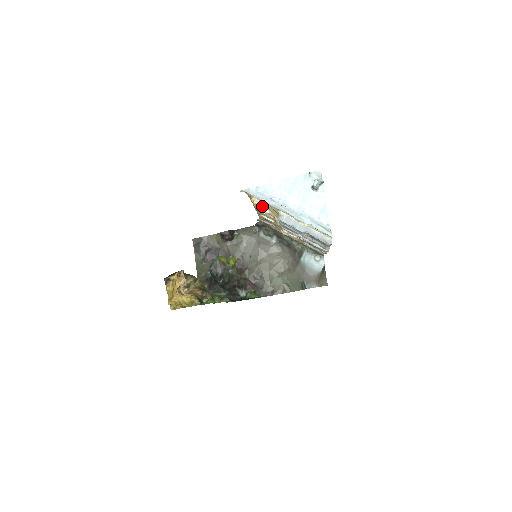
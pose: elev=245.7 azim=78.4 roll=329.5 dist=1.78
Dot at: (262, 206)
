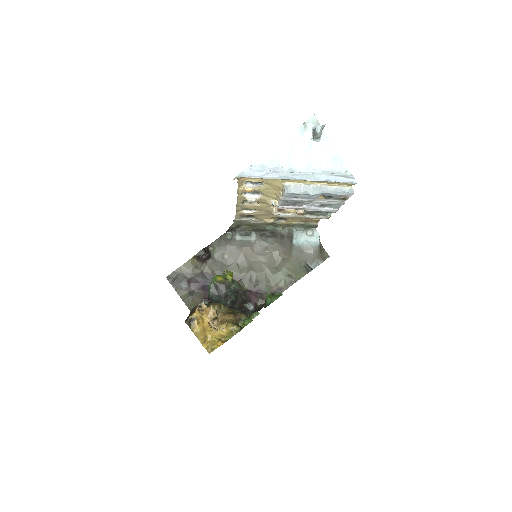
Dot at: (249, 194)
